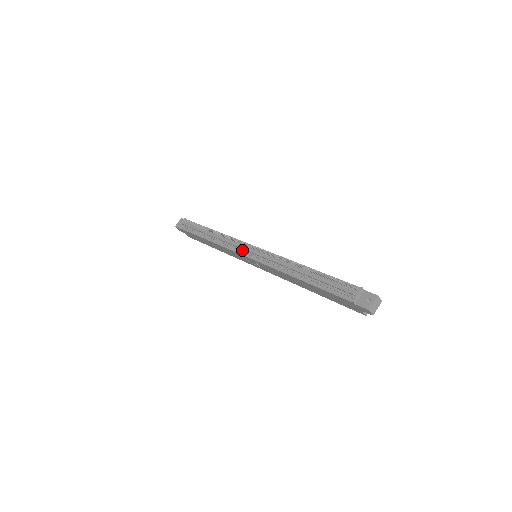
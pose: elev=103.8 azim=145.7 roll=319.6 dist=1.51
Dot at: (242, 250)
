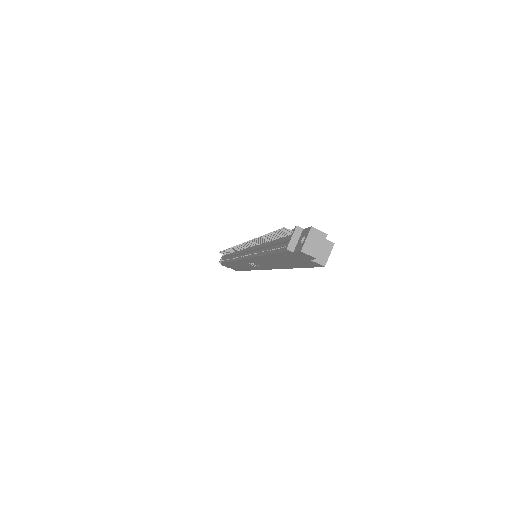
Dot at: (241, 255)
